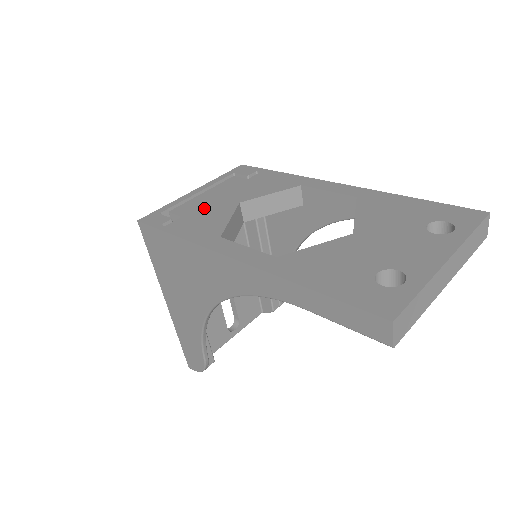
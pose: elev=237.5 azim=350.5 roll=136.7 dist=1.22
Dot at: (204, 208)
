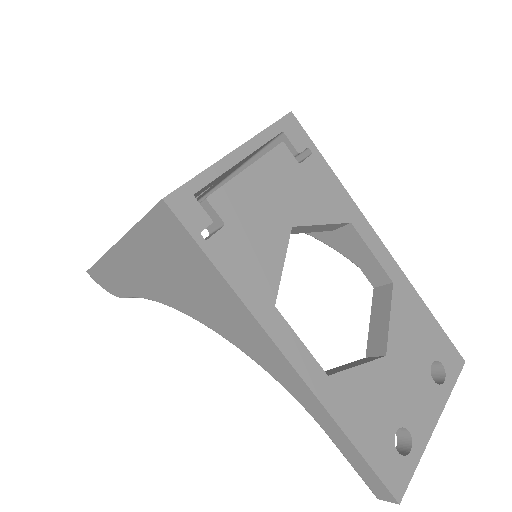
Dot at: (253, 217)
